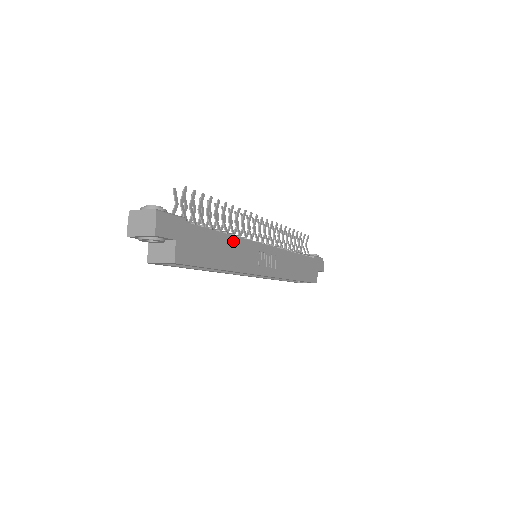
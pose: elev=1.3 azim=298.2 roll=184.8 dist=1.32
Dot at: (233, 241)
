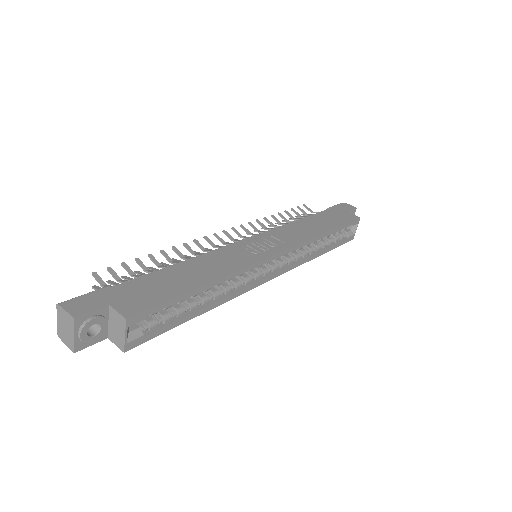
Dot at: (195, 262)
